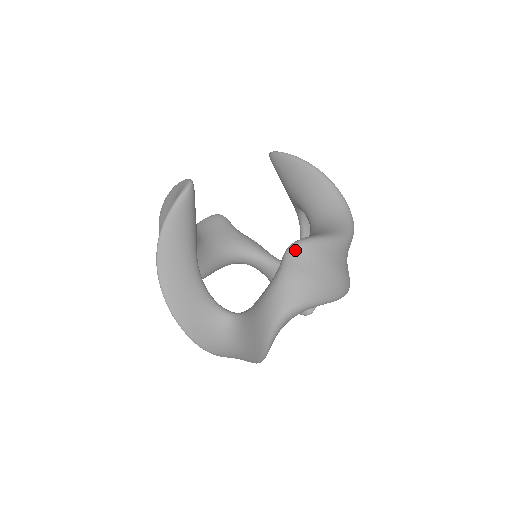
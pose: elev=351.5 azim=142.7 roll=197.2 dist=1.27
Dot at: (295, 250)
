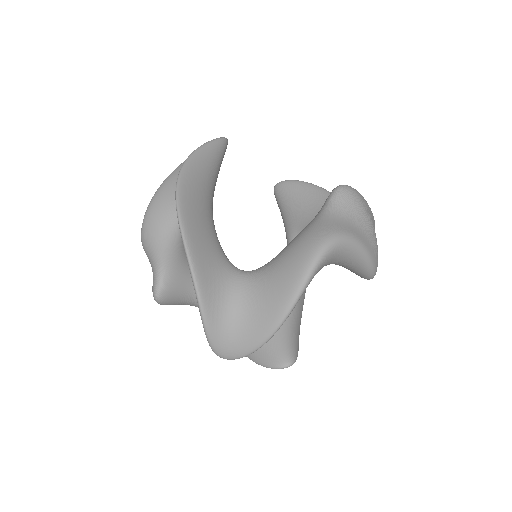
Dot at: (345, 187)
